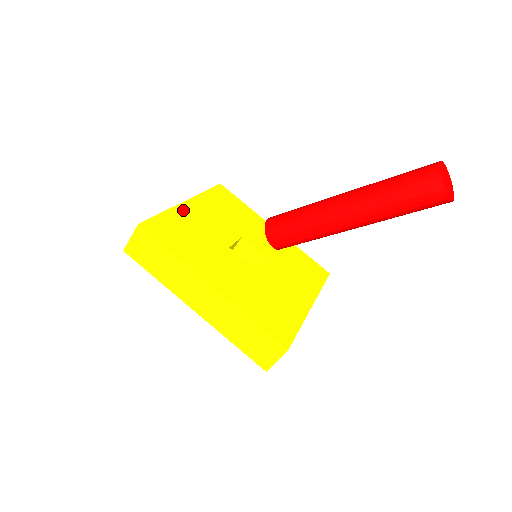
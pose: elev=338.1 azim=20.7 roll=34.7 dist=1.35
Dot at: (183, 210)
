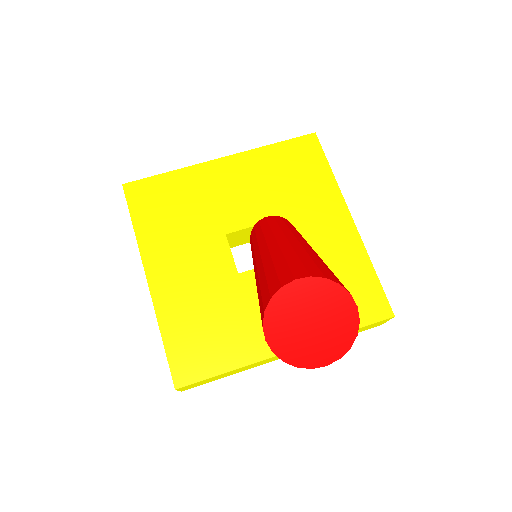
Dot at: (203, 171)
